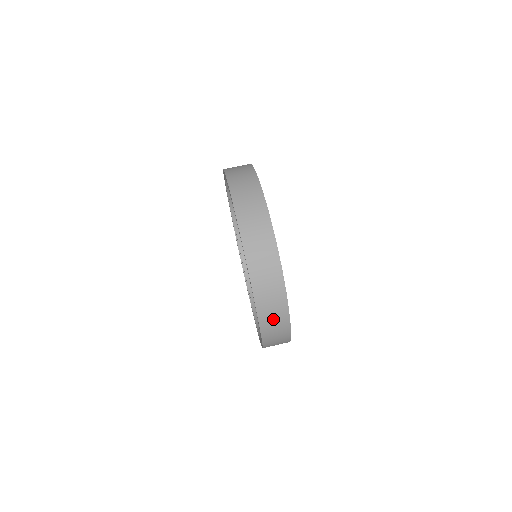
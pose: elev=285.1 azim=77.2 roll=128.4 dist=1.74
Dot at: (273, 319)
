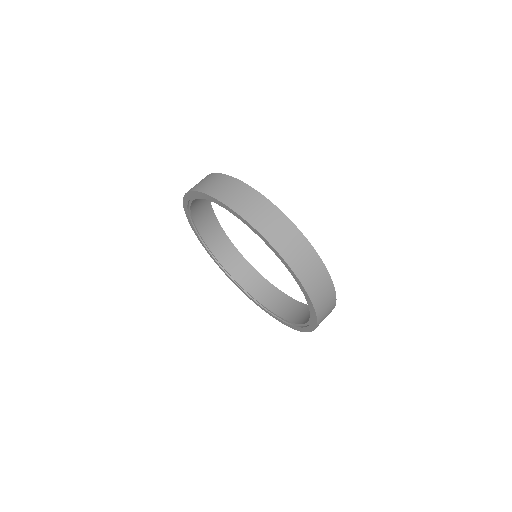
Dot at: occluded
